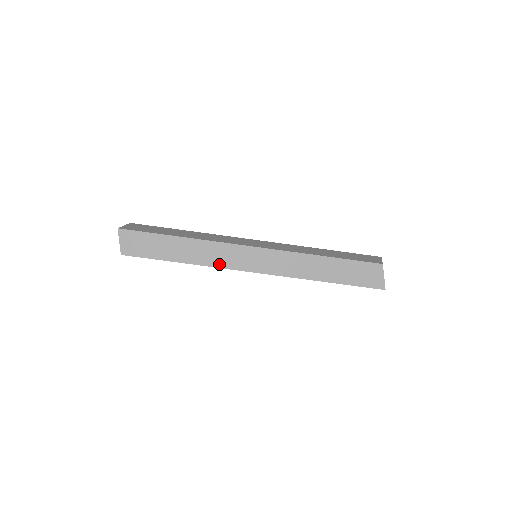
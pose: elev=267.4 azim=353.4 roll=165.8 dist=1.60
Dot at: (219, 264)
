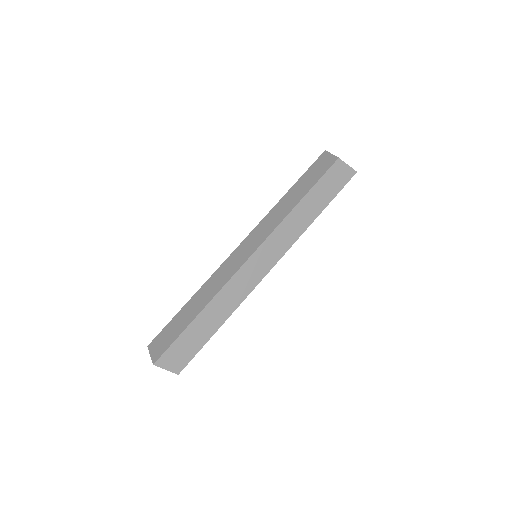
Dot at: (245, 294)
